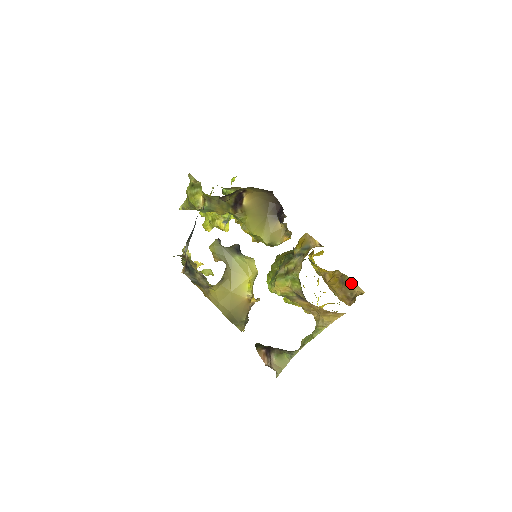
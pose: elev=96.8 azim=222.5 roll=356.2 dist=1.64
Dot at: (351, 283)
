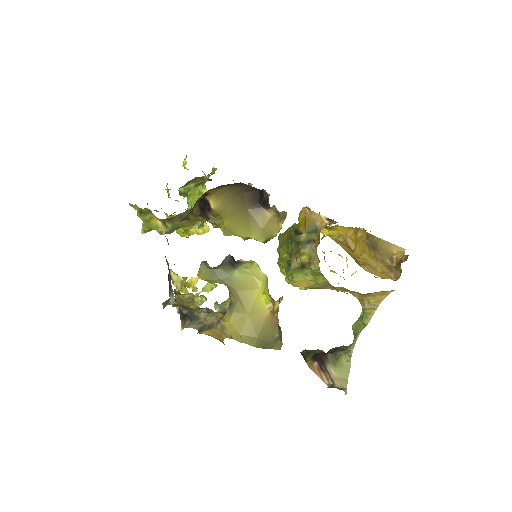
Dot at: (384, 244)
